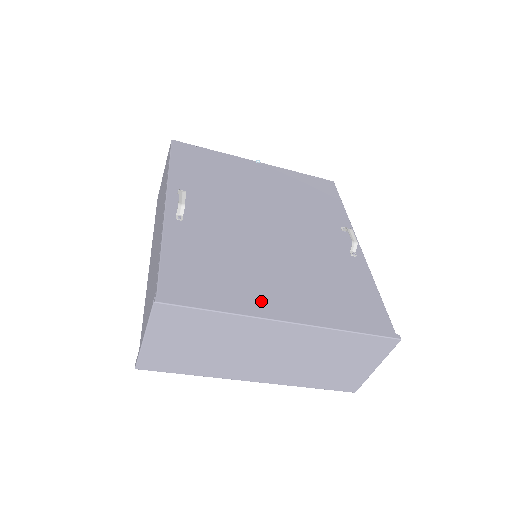
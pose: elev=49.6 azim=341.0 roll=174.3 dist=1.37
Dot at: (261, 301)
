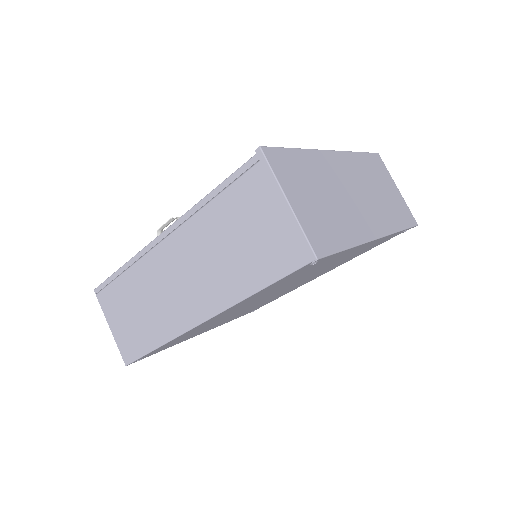
Dot at: occluded
